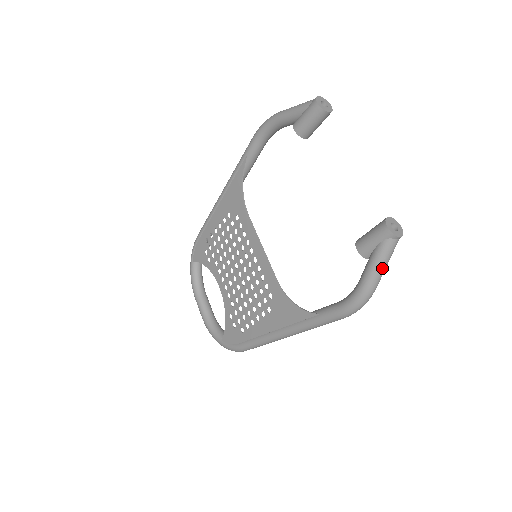
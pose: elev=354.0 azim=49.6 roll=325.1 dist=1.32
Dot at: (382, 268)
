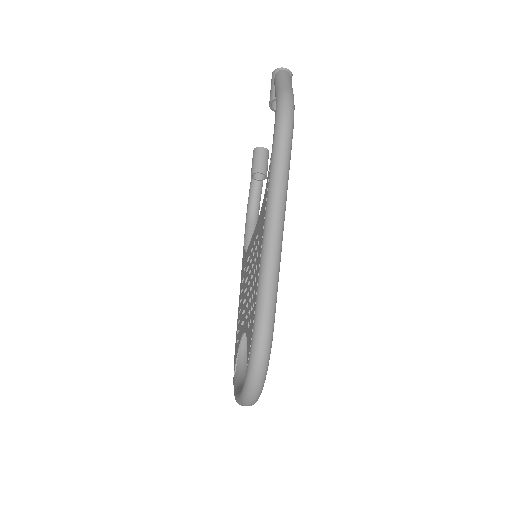
Dot at: (282, 81)
